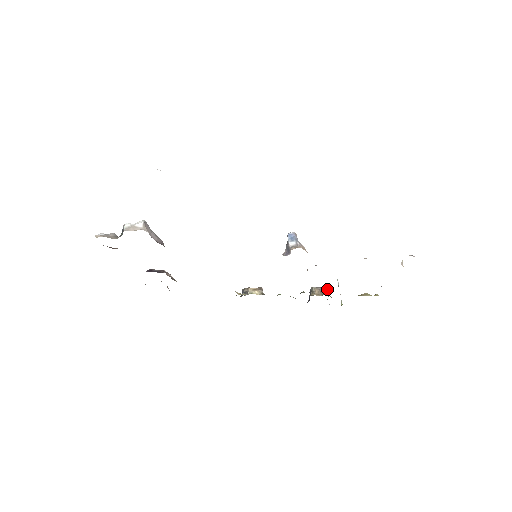
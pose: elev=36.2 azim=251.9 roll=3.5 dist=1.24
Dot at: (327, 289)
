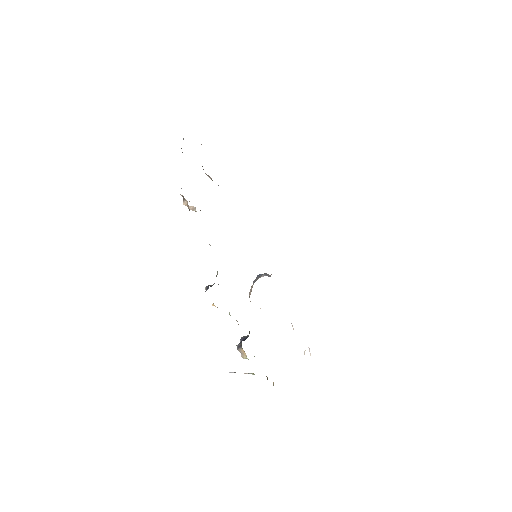
Dot at: occluded
